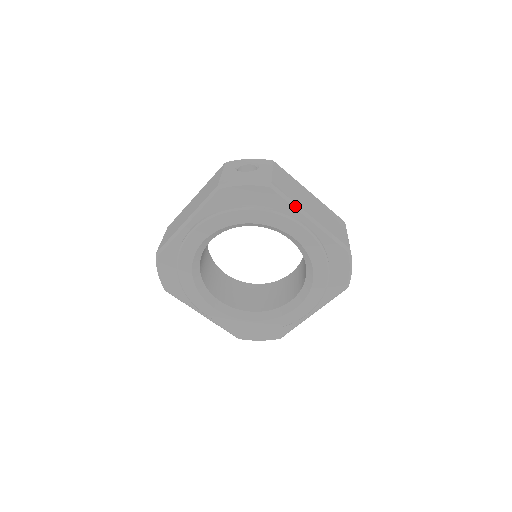
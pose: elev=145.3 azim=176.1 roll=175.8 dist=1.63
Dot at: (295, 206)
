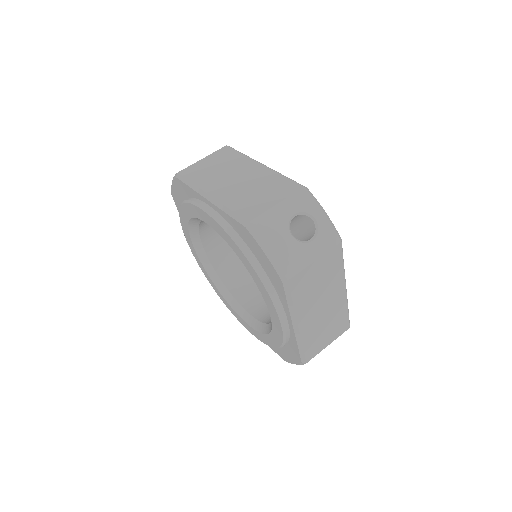
Dot at: (195, 188)
